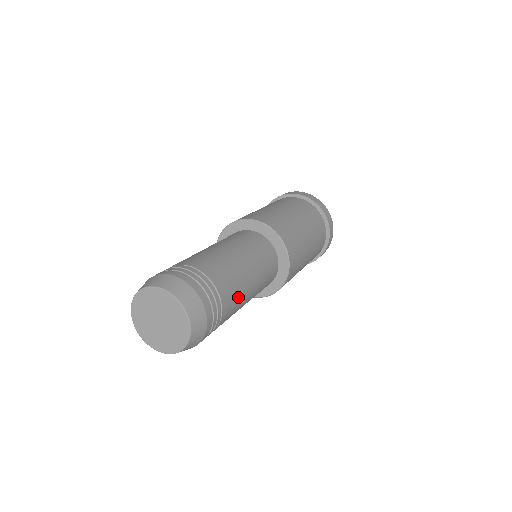
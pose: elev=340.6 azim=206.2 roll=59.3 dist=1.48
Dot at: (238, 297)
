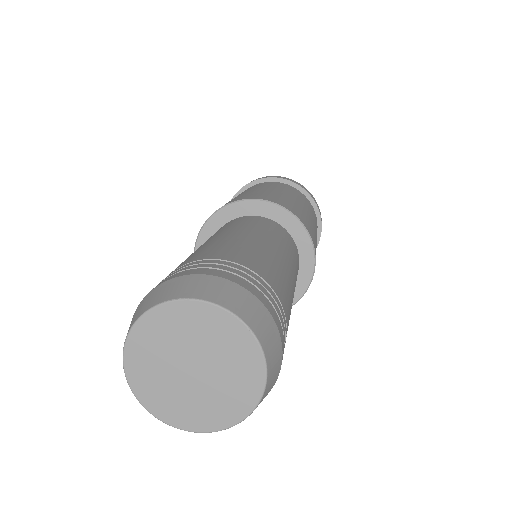
Dot at: (289, 297)
